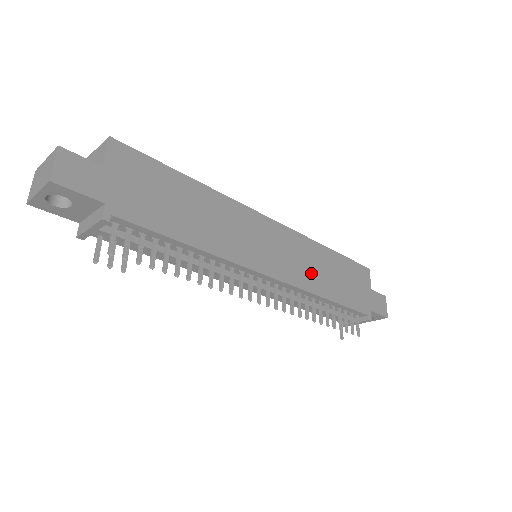
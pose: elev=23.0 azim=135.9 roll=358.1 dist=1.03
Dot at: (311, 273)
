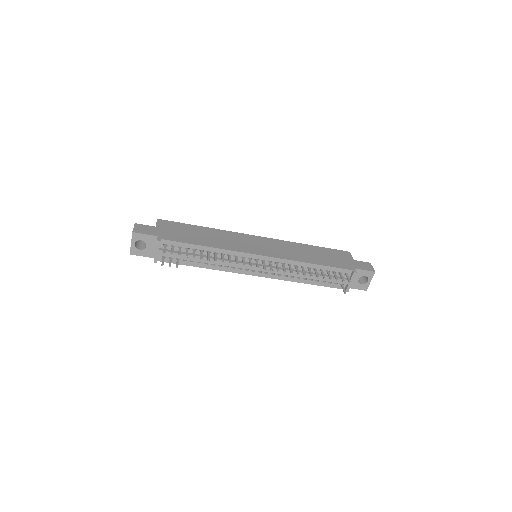
Dot at: (294, 254)
